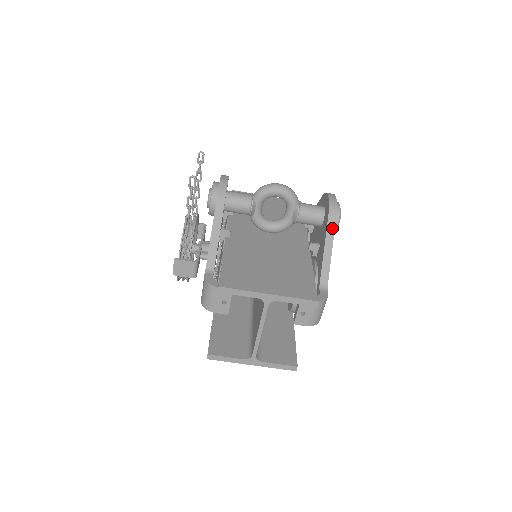
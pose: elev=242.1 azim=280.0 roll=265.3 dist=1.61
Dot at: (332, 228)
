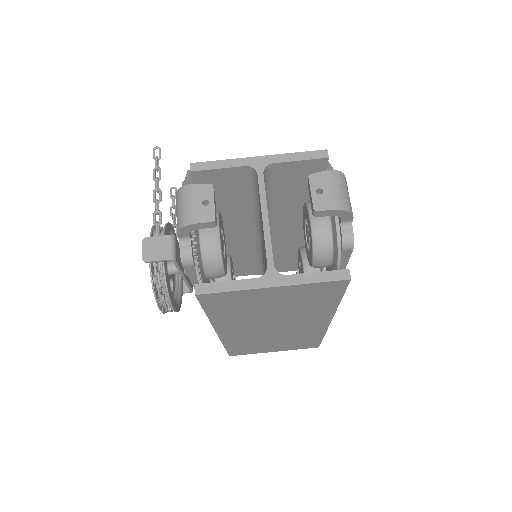
Dot at: occluded
